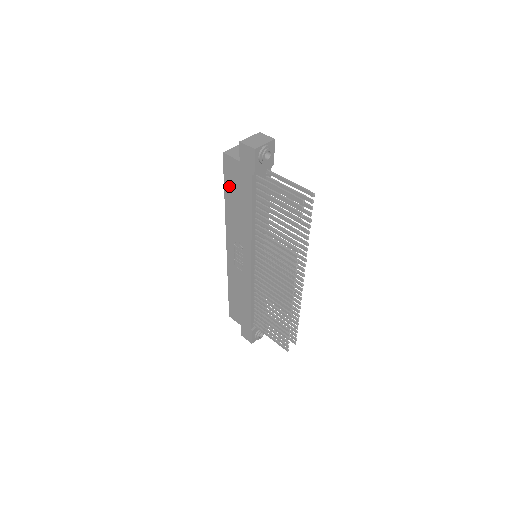
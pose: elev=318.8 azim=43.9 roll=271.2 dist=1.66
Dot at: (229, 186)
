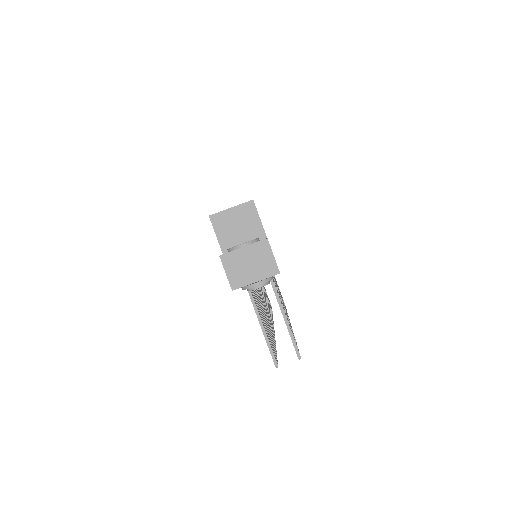
Dot at: occluded
